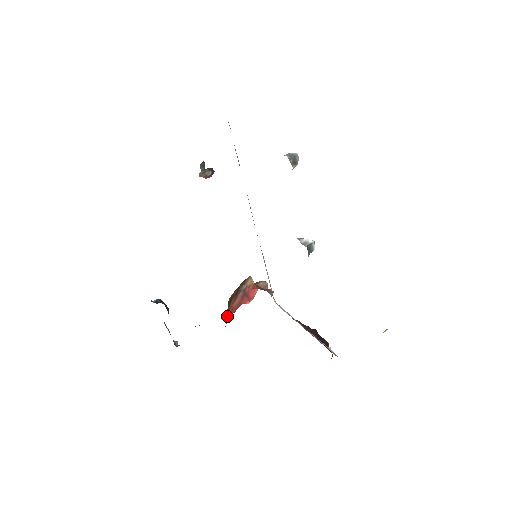
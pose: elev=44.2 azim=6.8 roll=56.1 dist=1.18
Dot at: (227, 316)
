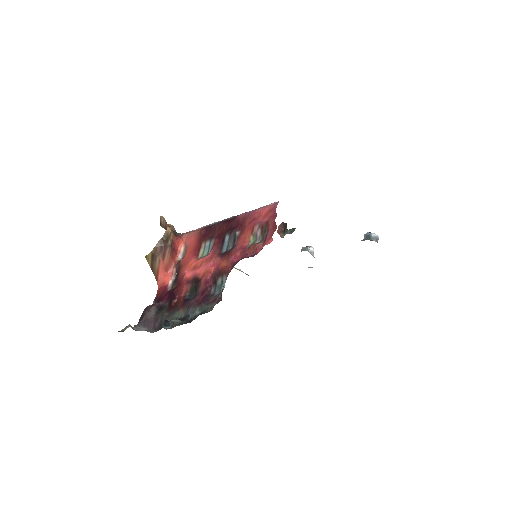
Dot at: (170, 280)
